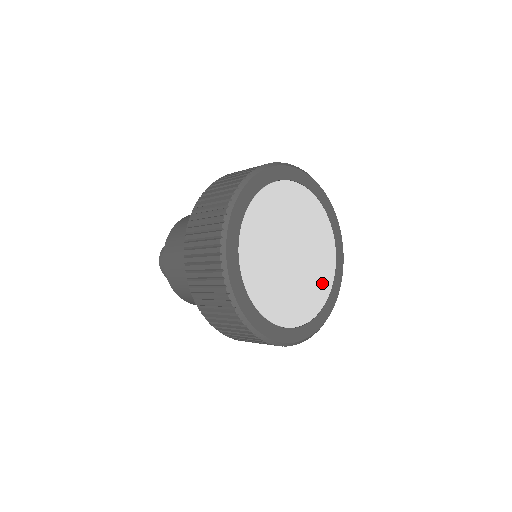
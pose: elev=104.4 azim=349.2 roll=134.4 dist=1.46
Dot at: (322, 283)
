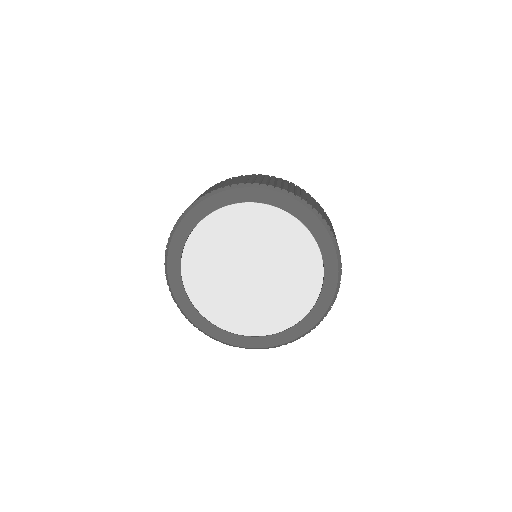
Dot at: (298, 300)
